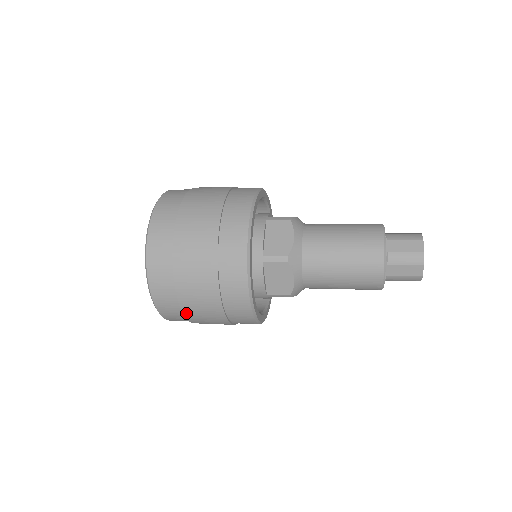
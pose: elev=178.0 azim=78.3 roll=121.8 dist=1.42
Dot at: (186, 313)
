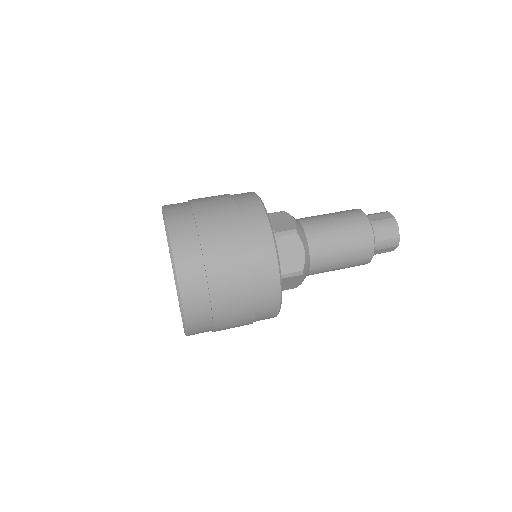
Dot at: occluded
